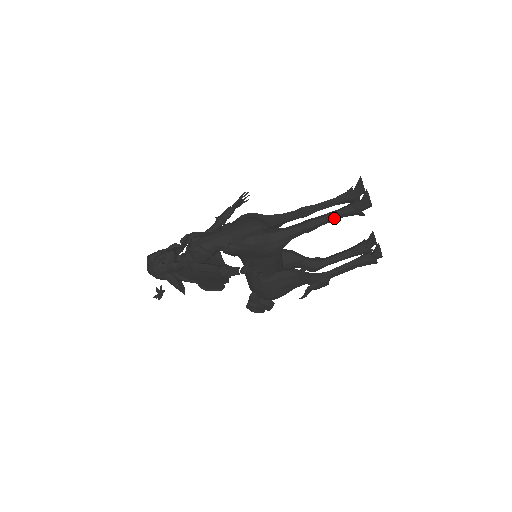
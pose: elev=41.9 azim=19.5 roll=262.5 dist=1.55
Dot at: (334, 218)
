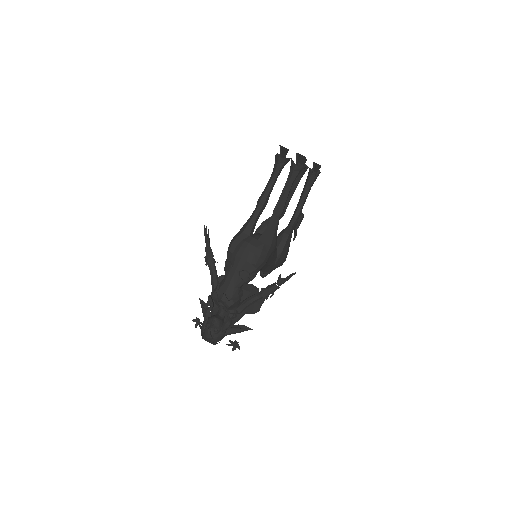
Dot at: (290, 189)
